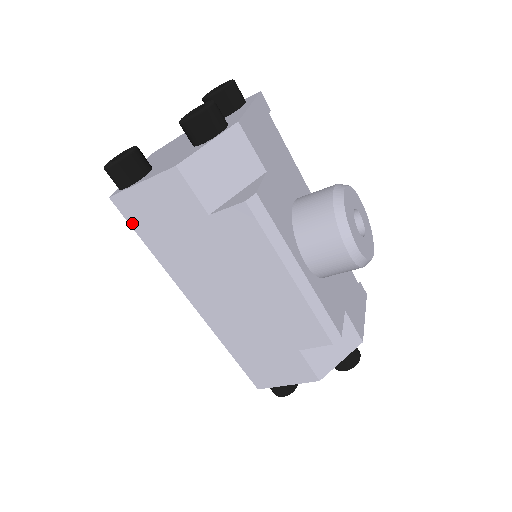
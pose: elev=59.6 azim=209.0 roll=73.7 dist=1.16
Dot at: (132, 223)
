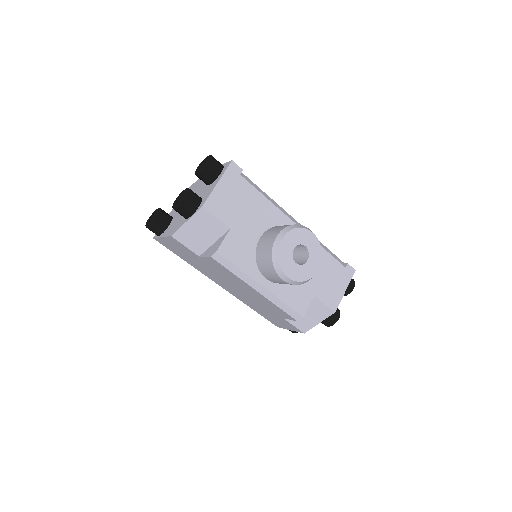
Dot at: (169, 249)
